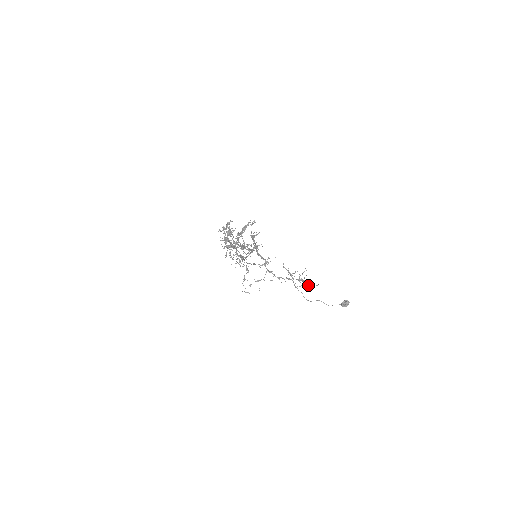
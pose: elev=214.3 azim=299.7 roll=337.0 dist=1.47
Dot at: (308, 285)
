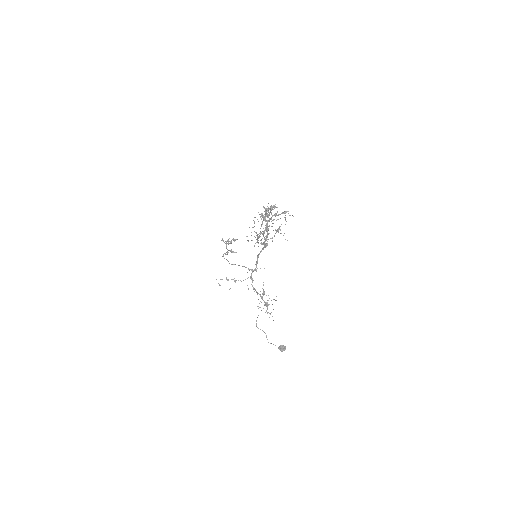
Dot at: (268, 312)
